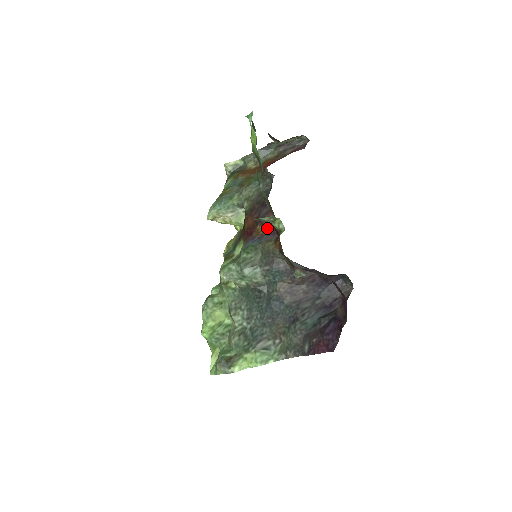
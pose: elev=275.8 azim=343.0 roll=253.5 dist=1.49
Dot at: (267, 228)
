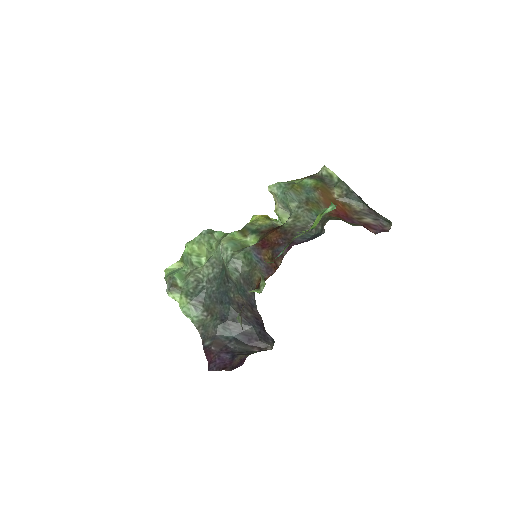
Dot at: occluded
